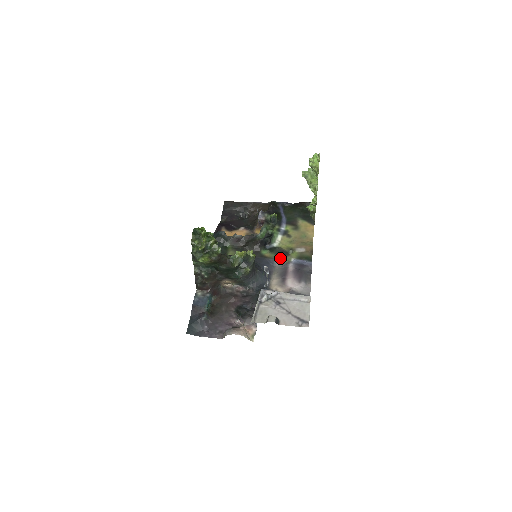
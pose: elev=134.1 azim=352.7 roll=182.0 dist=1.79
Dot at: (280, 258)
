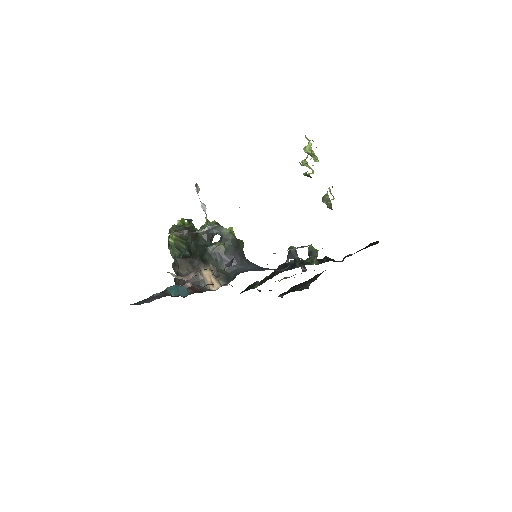
Dot at: occluded
